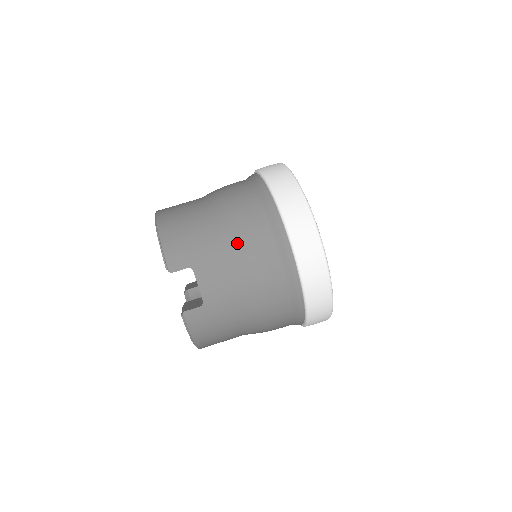
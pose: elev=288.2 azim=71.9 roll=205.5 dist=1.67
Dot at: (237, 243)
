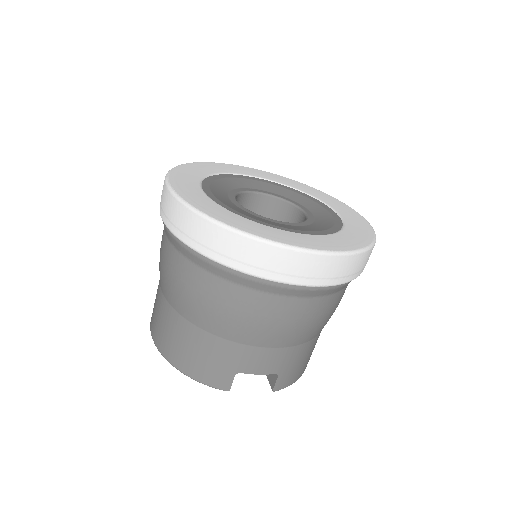
Dot at: (241, 326)
